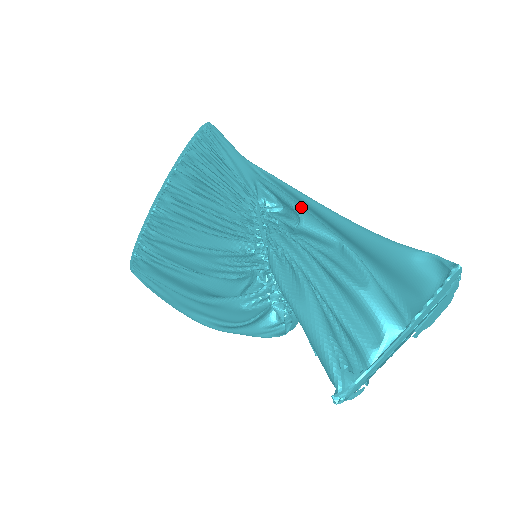
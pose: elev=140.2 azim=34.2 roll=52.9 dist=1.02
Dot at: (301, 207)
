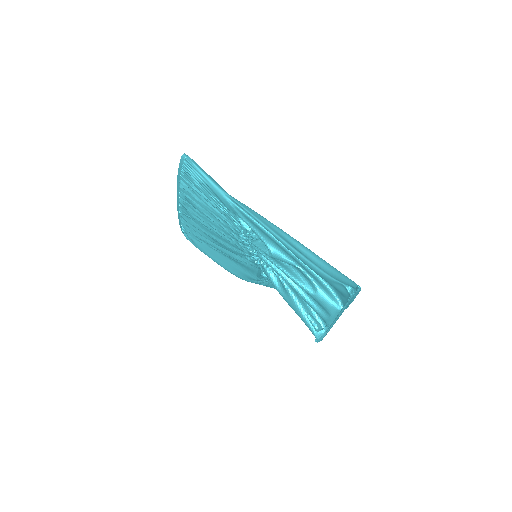
Dot at: (269, 243)
